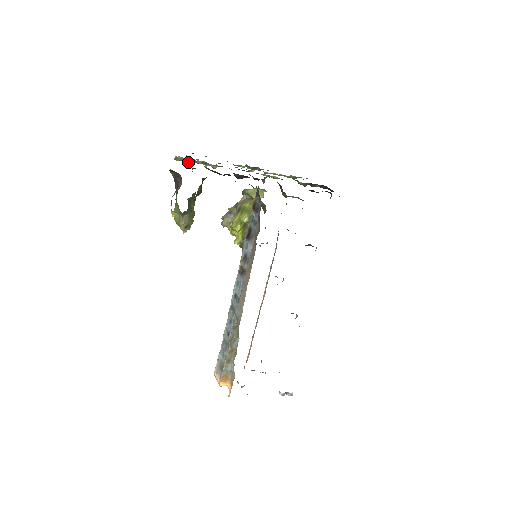
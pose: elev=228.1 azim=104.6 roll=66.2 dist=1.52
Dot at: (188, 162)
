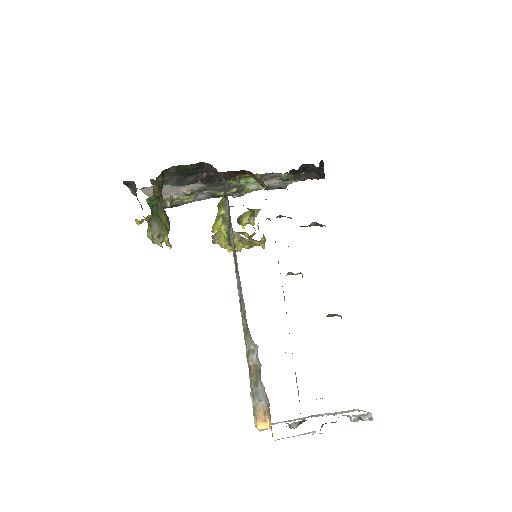
Dot at: (164, 200)
